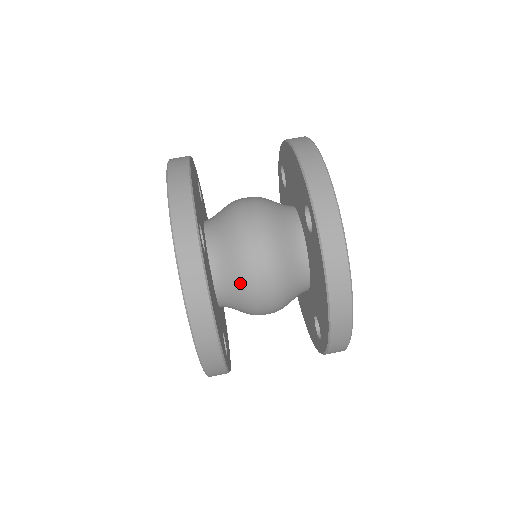
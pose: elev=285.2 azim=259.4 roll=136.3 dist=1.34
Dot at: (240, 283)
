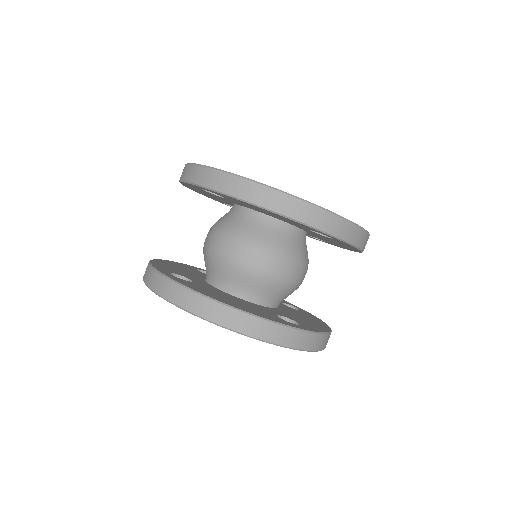
Dot at: (238, 274)
